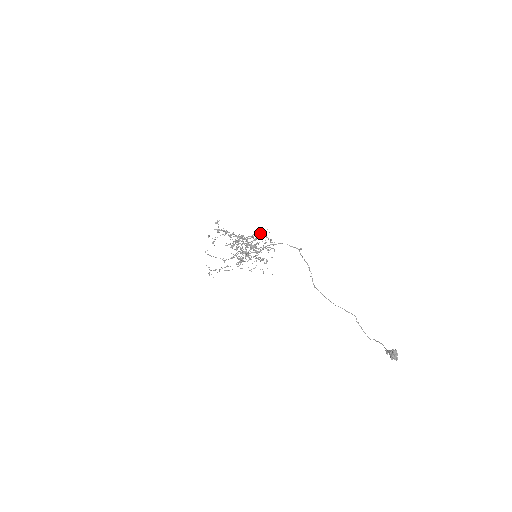
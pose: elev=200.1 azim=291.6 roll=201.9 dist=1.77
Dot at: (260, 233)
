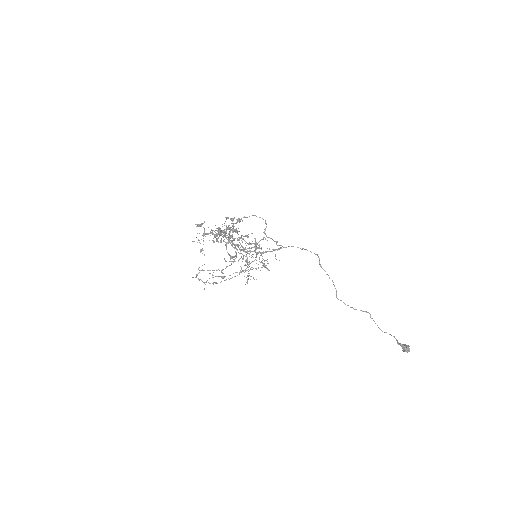
Dot at: occluded
